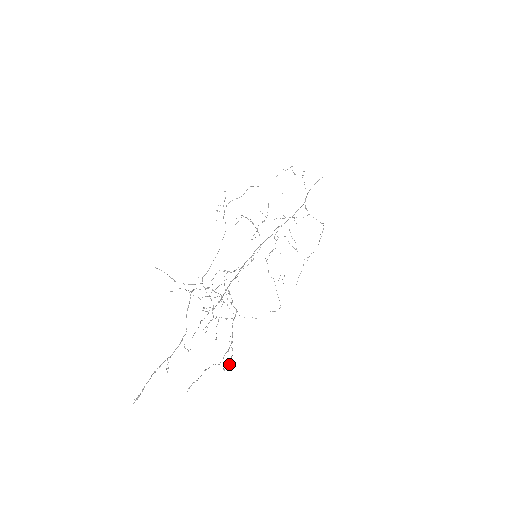
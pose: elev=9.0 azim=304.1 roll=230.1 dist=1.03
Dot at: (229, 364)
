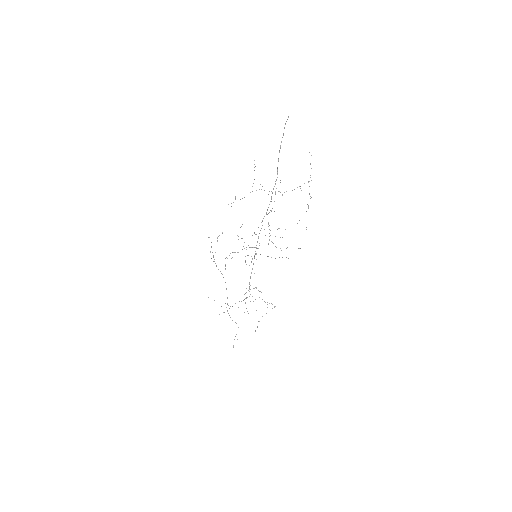
Dot at: (274, 307)
